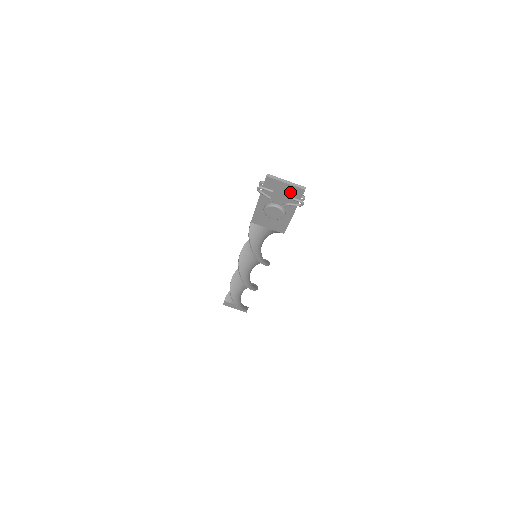
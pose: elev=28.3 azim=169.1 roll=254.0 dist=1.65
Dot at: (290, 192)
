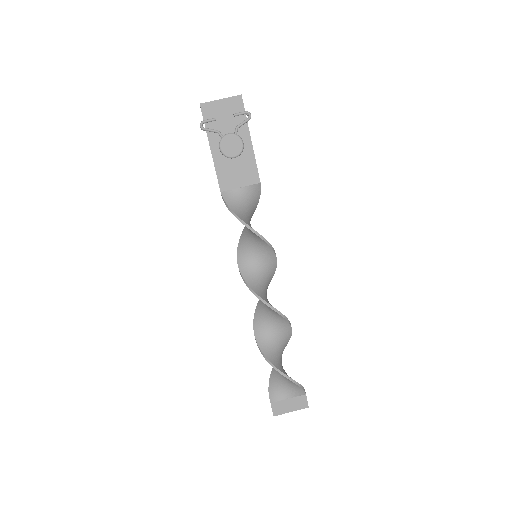
Dot at: (231, 110)
